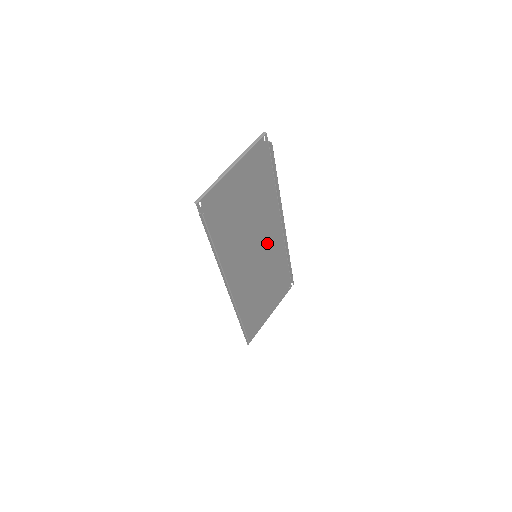
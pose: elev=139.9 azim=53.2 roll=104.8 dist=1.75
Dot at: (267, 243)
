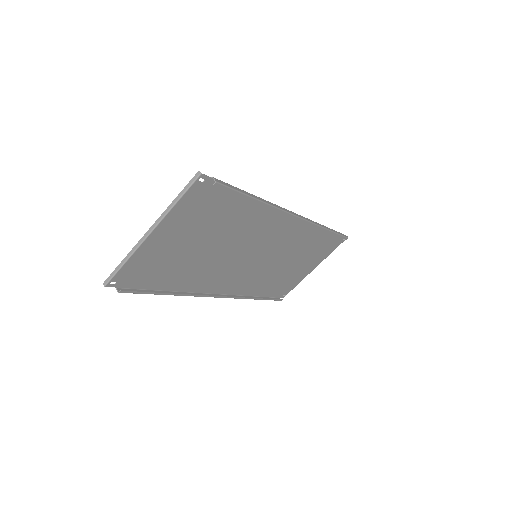
Dot at: (273, 238)
